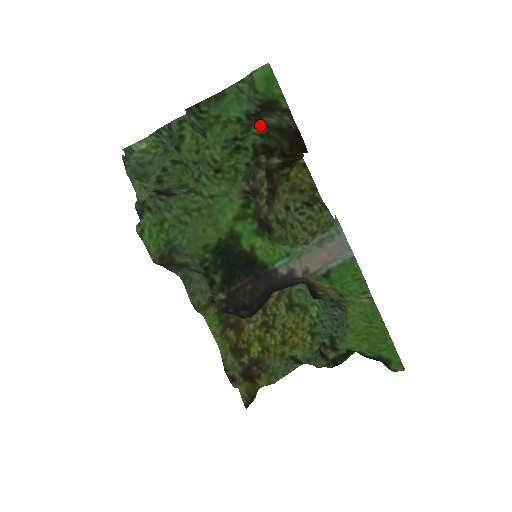
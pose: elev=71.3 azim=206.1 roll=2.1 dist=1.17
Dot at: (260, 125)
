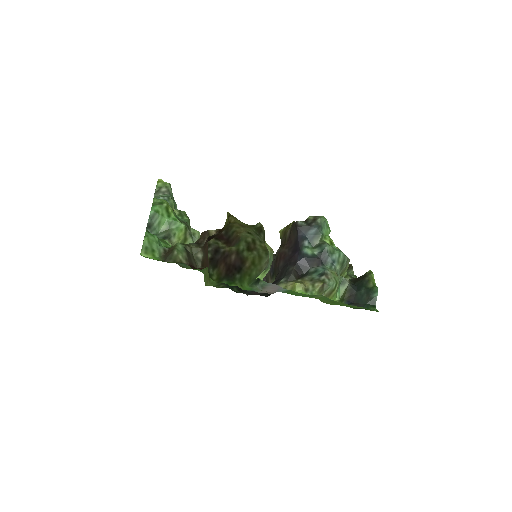
Dot at: (179, 243)
